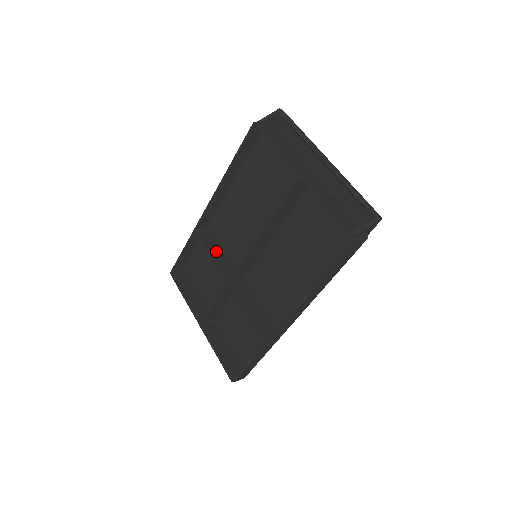
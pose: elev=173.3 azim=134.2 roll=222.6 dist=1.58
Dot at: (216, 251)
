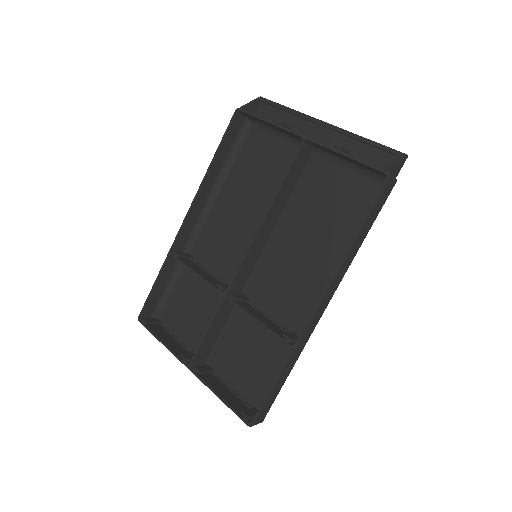
Dot at: (200, 270)
